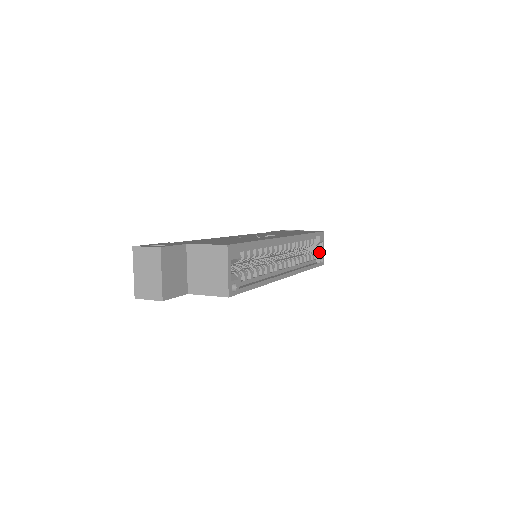
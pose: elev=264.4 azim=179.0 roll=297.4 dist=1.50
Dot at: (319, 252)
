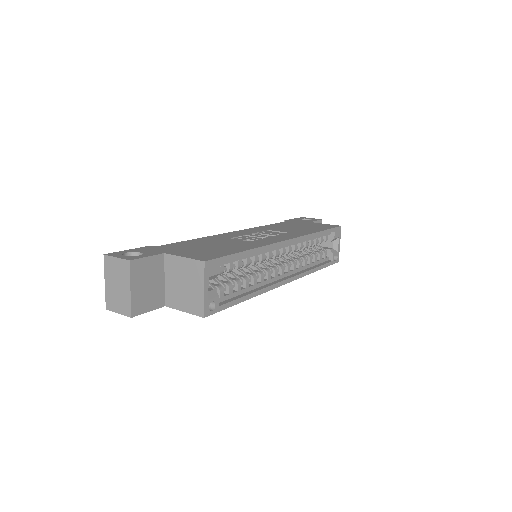
Dot at: (334, 248)
